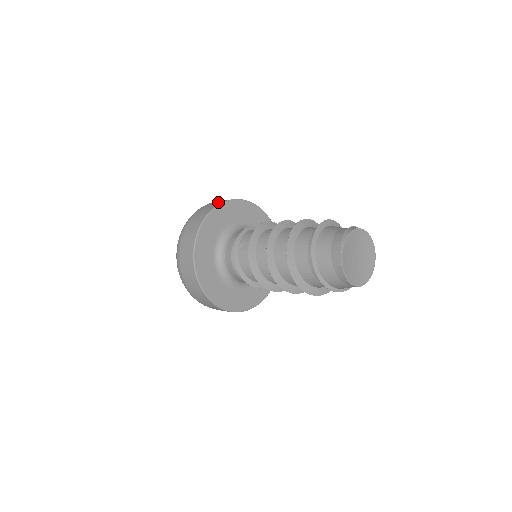
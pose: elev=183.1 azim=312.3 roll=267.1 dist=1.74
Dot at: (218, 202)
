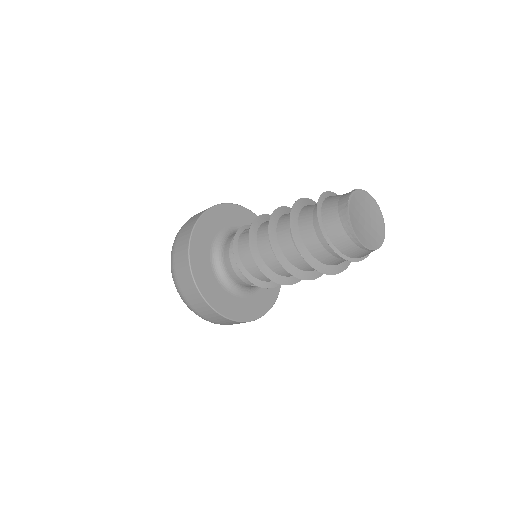
Dot at: occluded
